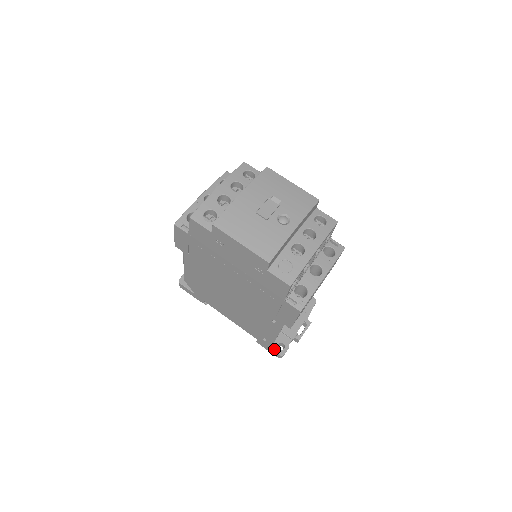
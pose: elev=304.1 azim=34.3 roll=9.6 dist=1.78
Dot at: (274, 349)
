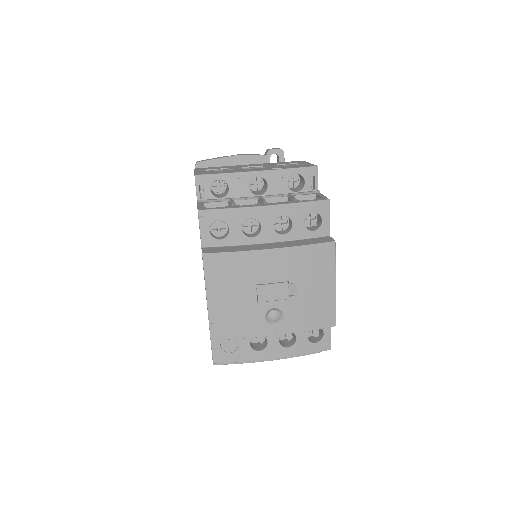
Dot at: occluded
